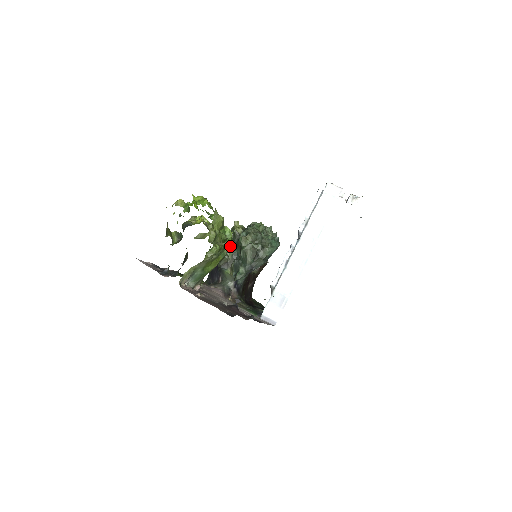
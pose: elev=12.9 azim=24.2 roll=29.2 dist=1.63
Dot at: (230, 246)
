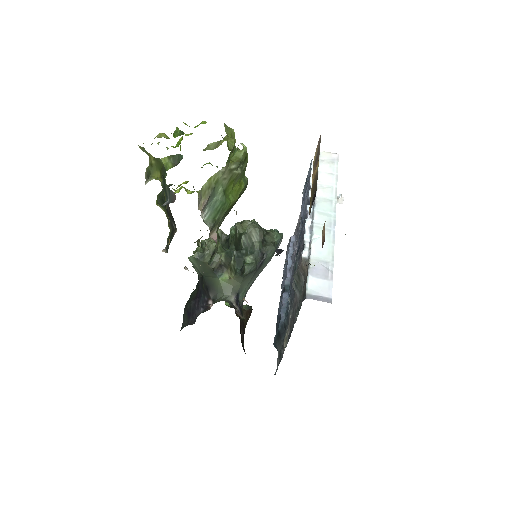
Dot at: occluded
